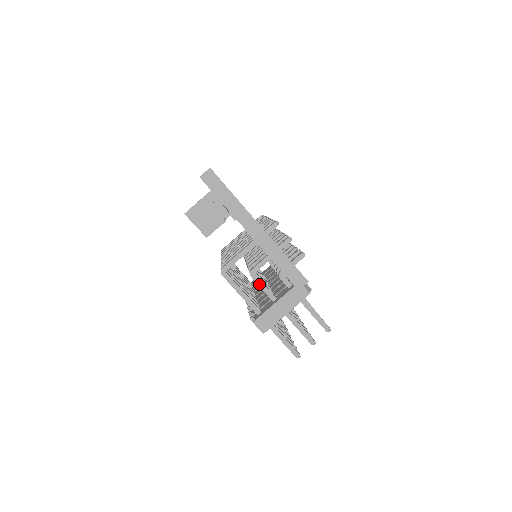
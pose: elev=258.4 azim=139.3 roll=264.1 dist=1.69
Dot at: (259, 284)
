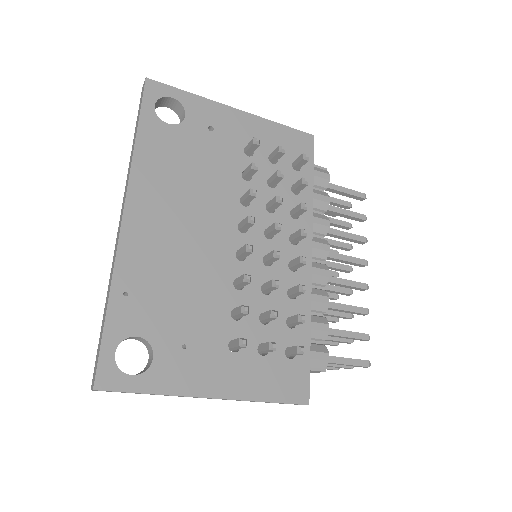
Dot at: occluded
